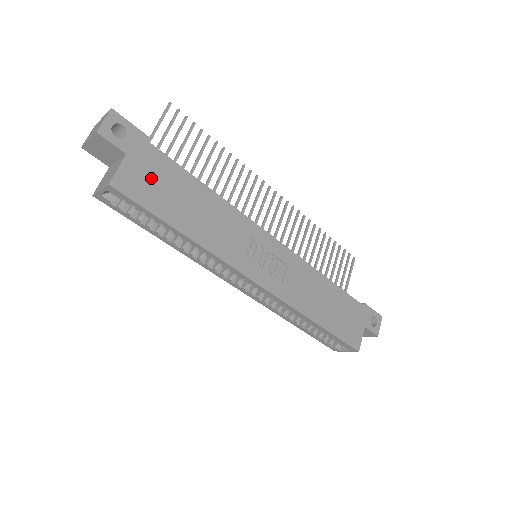
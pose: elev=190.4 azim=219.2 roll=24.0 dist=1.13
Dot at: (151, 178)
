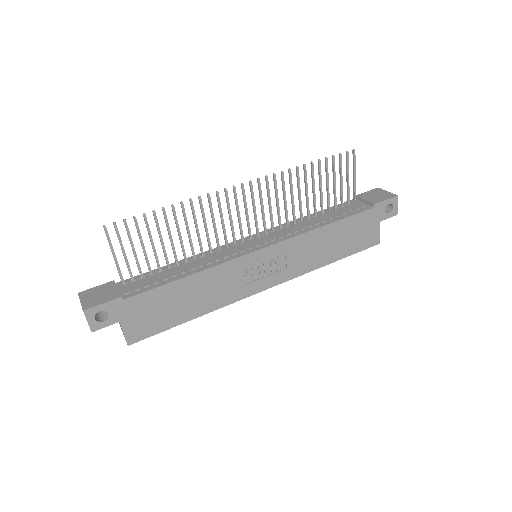
Dot at: (147, 315)
